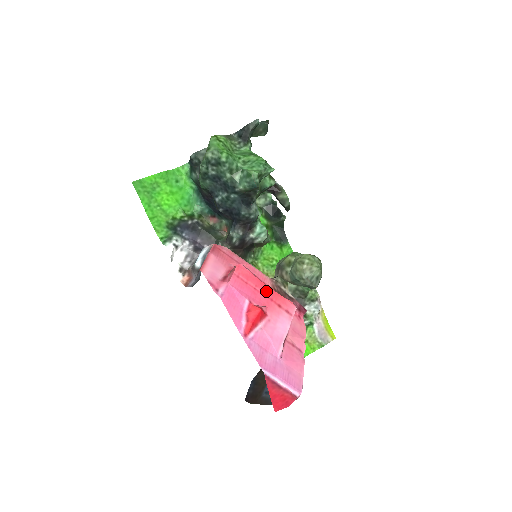
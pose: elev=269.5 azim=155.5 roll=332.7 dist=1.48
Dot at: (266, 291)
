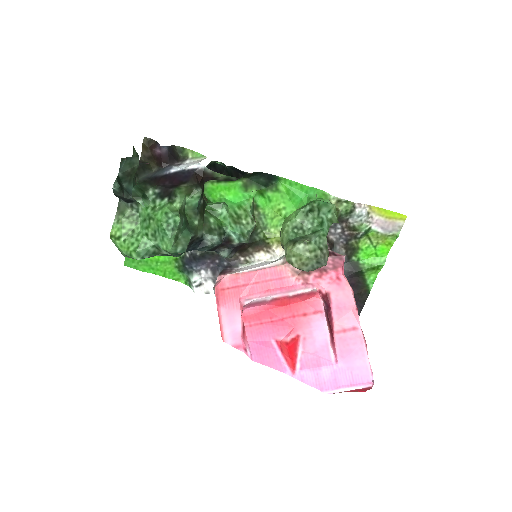
Dot at: (283, 313)
